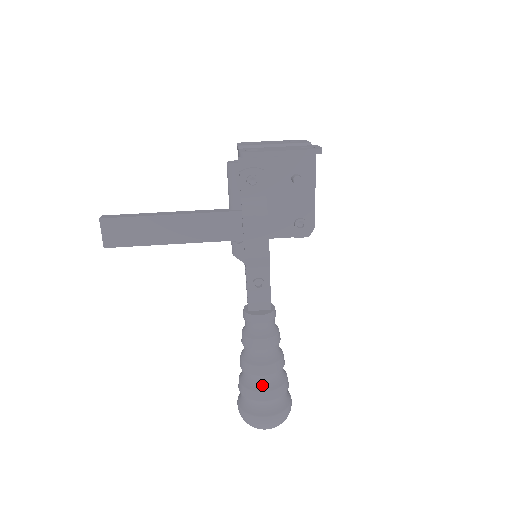
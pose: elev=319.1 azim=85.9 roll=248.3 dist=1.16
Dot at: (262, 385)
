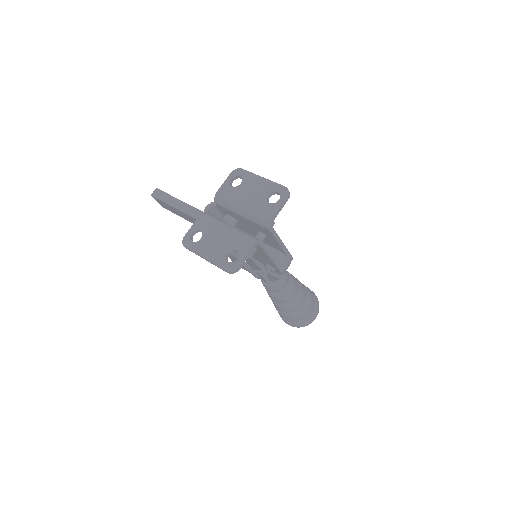
Dot at: (280, 310)
